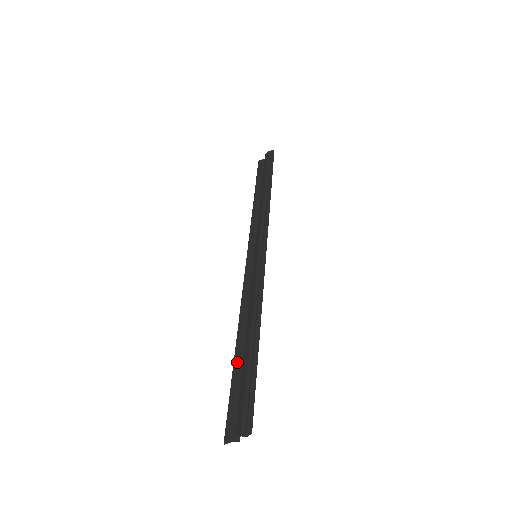
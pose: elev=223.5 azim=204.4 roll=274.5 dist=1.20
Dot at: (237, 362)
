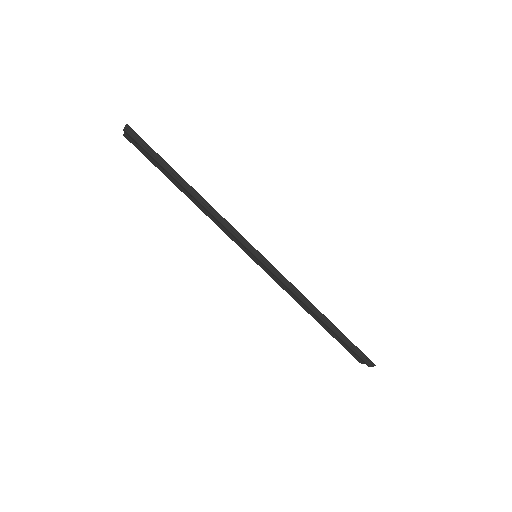
Dot at: (326, 328)
